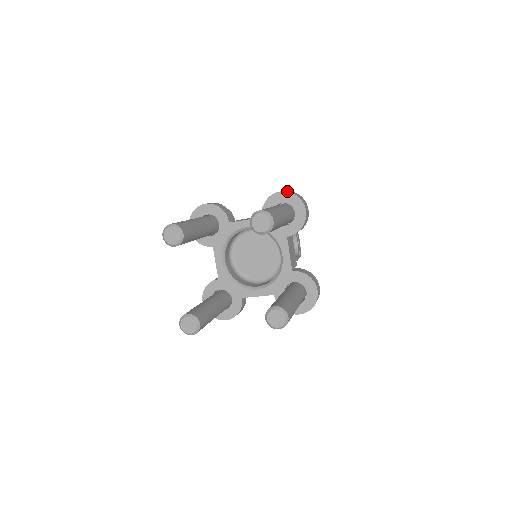
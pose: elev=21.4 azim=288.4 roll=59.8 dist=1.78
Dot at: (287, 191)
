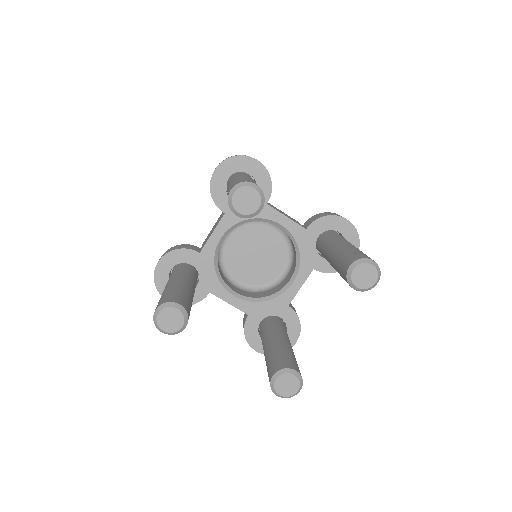
Dot at: occluded
